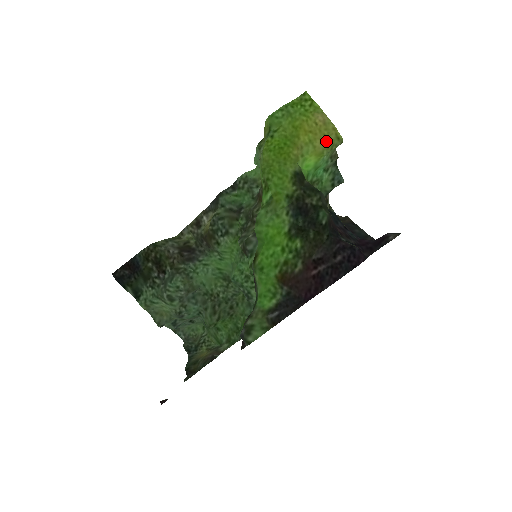
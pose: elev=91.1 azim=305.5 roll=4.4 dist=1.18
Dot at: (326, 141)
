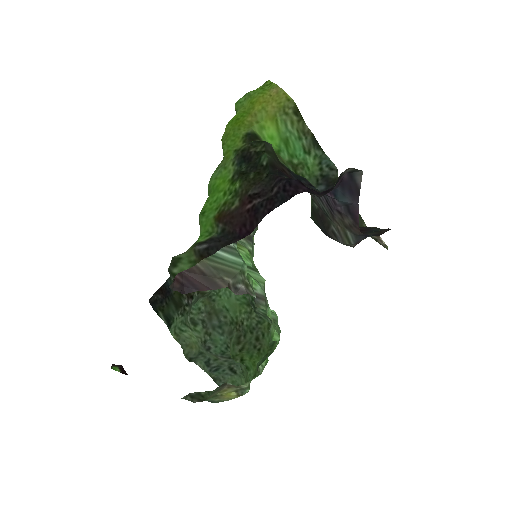
Dot at: (277, 104)
